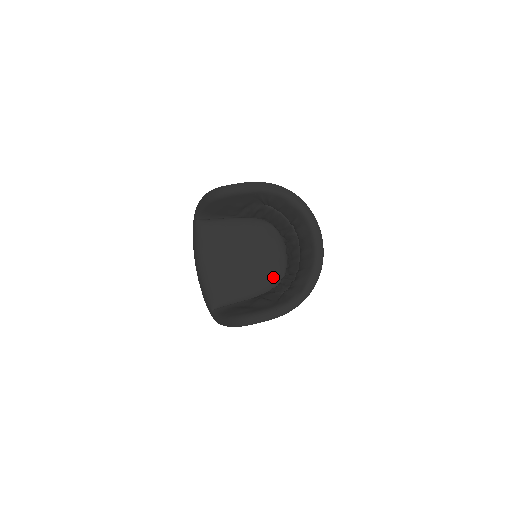
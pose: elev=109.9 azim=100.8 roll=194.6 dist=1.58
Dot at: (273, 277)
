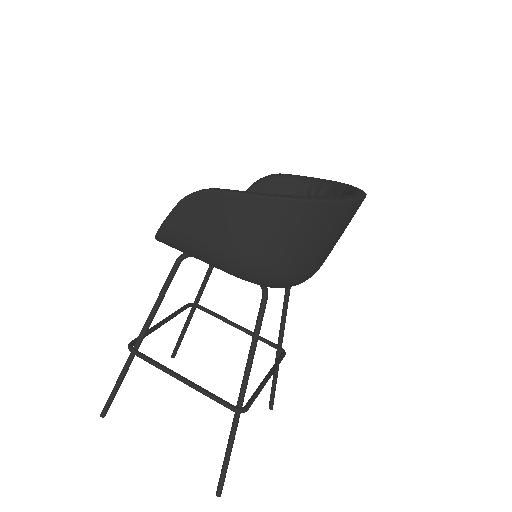
Dot at: occluded
